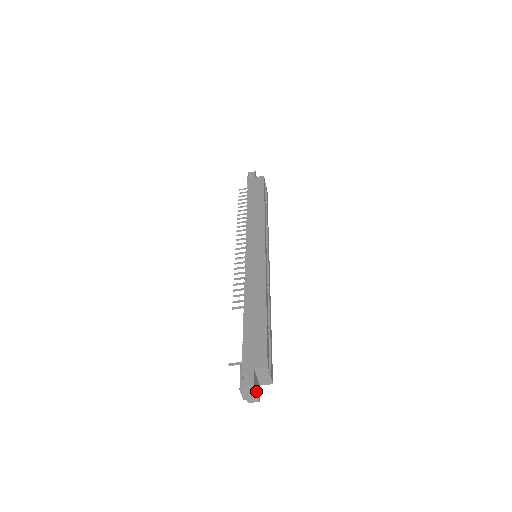
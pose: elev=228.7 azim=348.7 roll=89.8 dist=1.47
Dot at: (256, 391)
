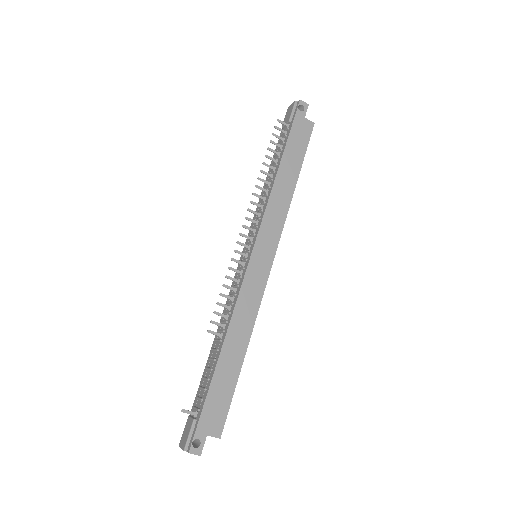
Dot at: occluded
